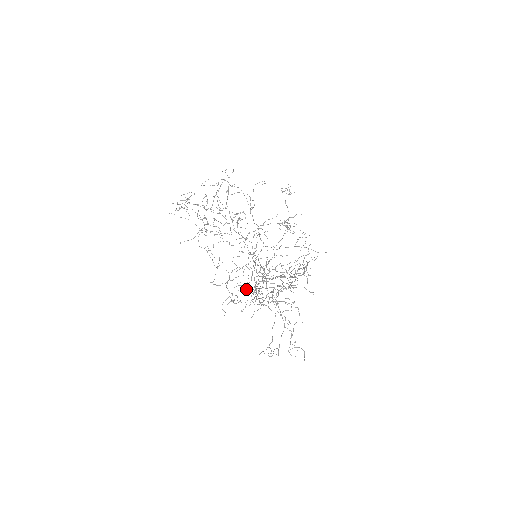
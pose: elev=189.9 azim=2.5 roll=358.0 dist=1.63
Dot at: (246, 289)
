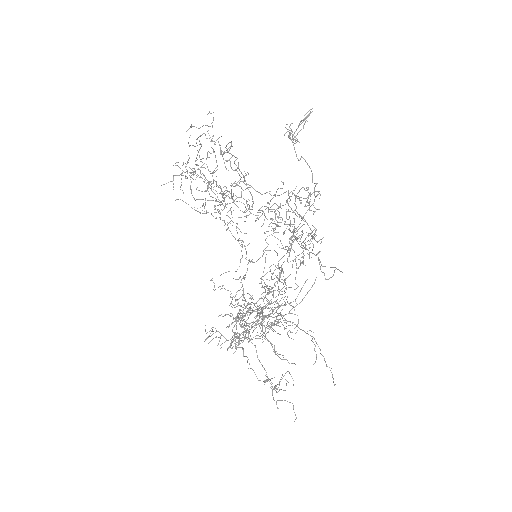
Dot at: (281, 279)
